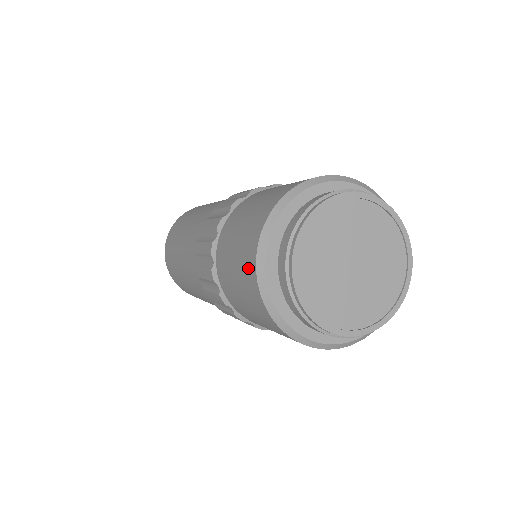
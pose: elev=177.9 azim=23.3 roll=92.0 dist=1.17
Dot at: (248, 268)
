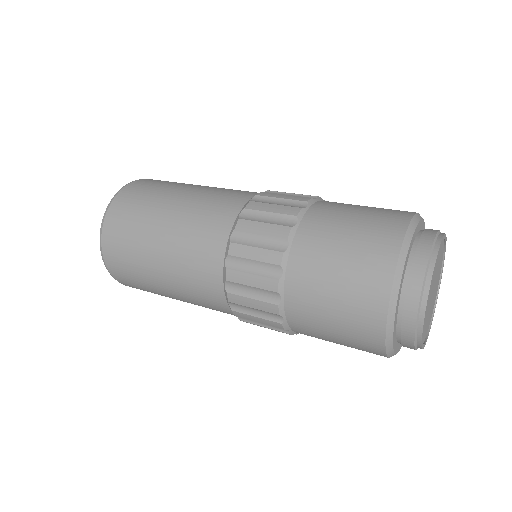
Dot at: (385, 238)
